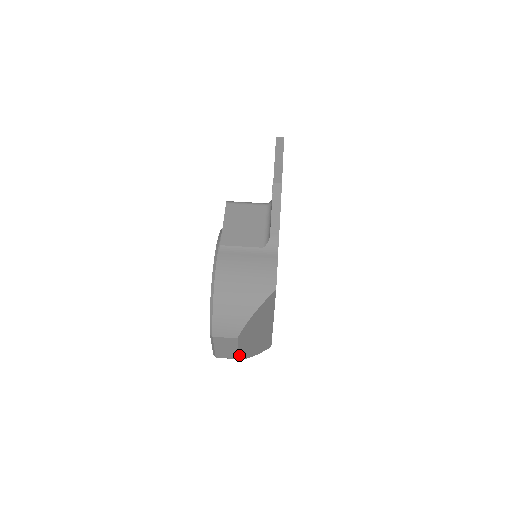
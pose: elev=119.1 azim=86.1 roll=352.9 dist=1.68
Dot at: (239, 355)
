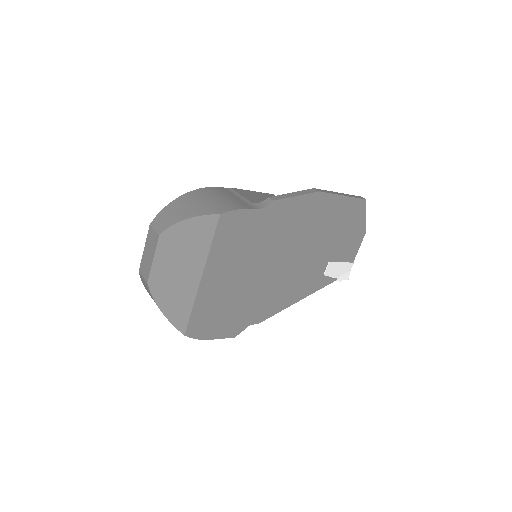
Dot at: (151, 276)
